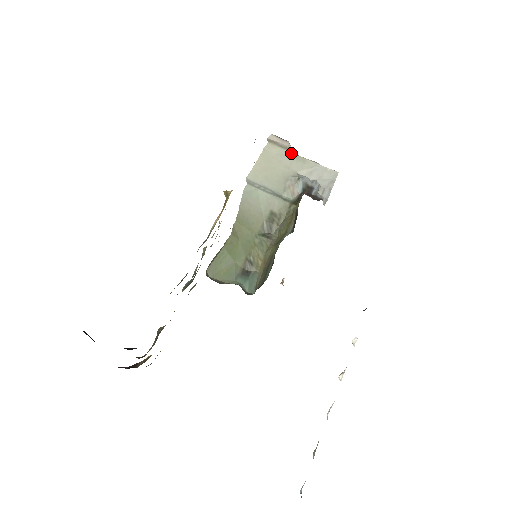
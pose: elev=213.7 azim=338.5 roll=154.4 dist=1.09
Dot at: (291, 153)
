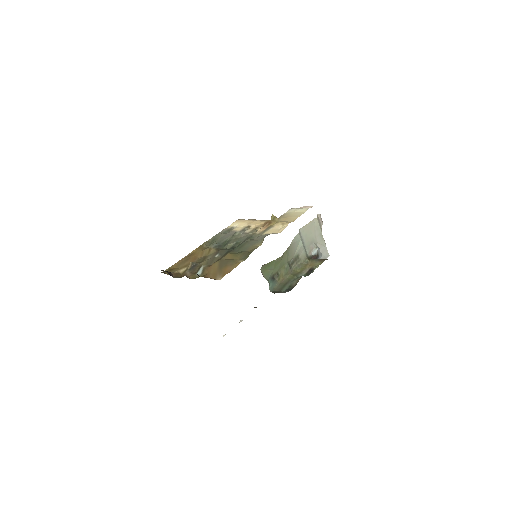
Dot at: (321, 231)
